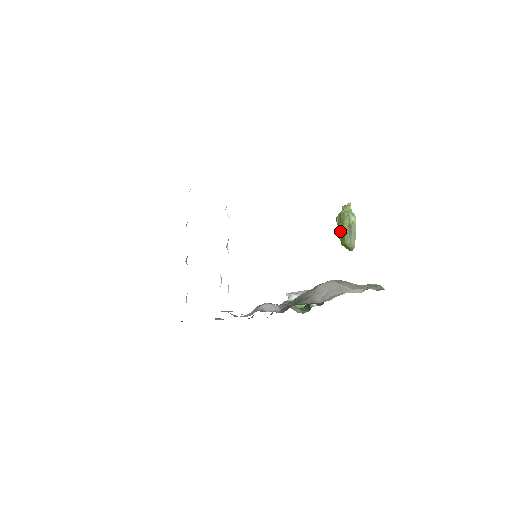
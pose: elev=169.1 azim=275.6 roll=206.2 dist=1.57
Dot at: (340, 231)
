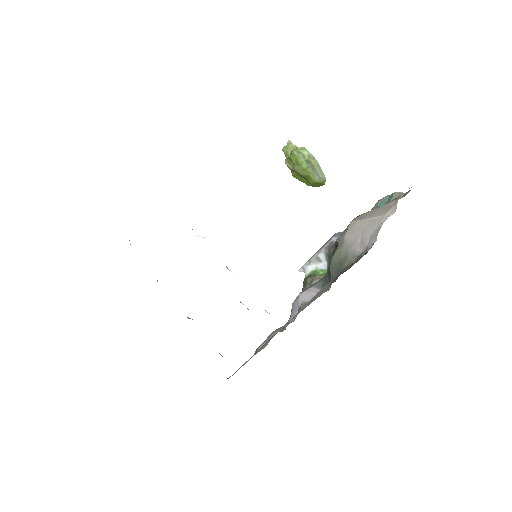
Dot at: (300, 174)
